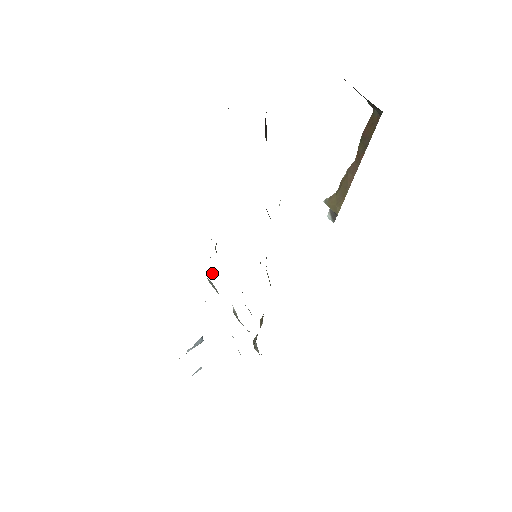
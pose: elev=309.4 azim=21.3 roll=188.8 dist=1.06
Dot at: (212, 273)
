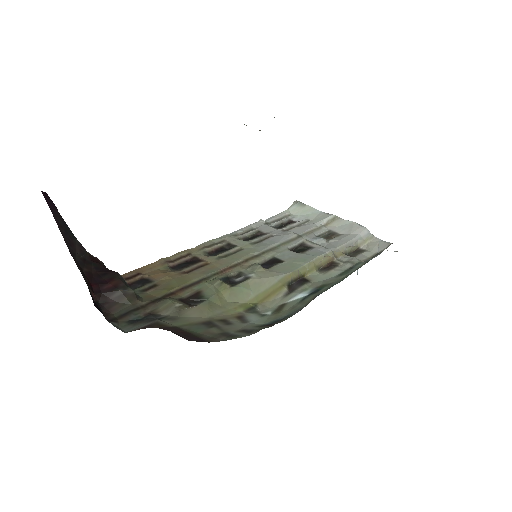
Dot at: (279, 222)
